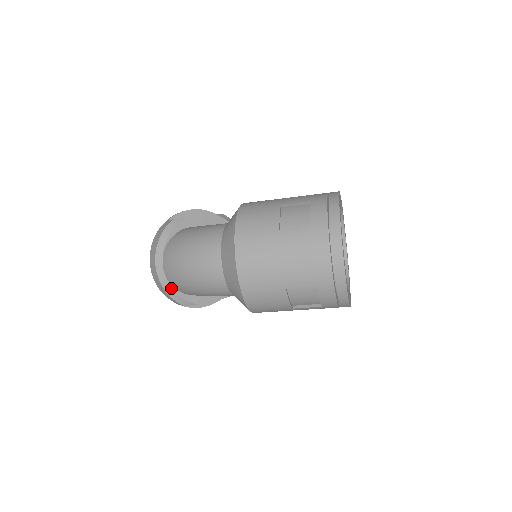
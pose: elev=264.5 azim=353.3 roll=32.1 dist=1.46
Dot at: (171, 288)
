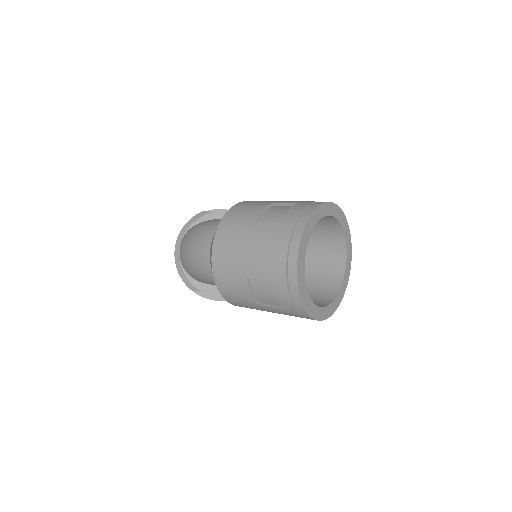
Dot at: (182, 269)
